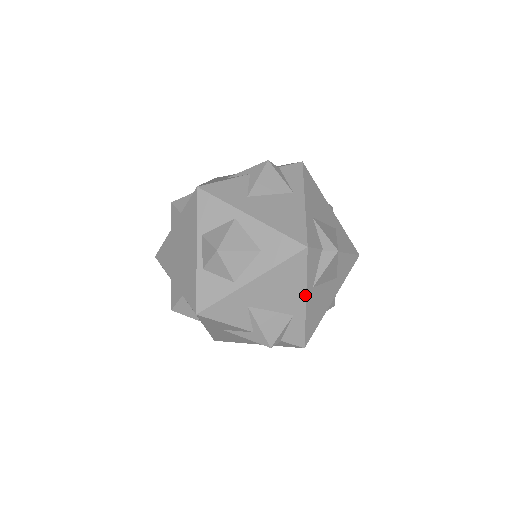
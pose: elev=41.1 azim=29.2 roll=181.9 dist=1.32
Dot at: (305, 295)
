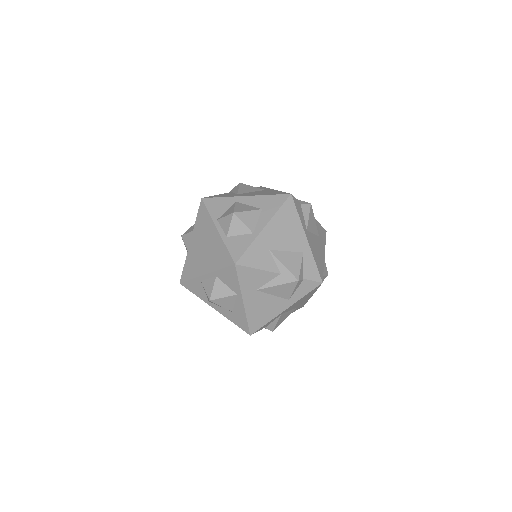
Dot at: (304, 233)
